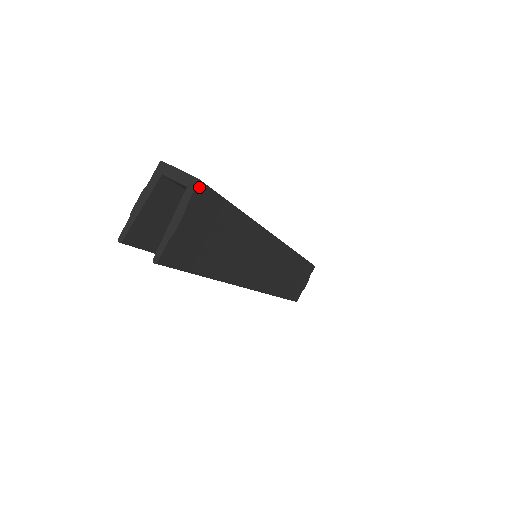
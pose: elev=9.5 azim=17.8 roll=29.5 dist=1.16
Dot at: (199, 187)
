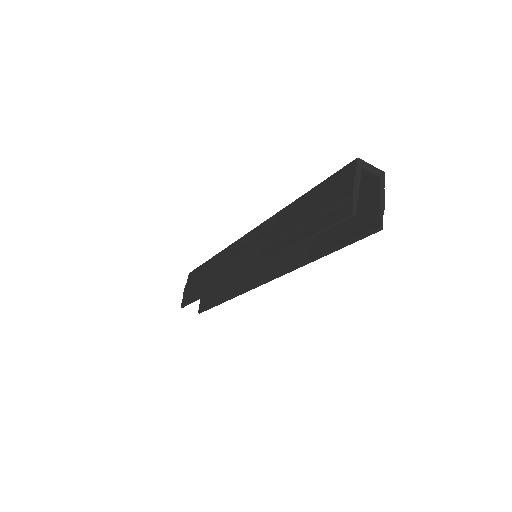
Dot at: (382, 178)
